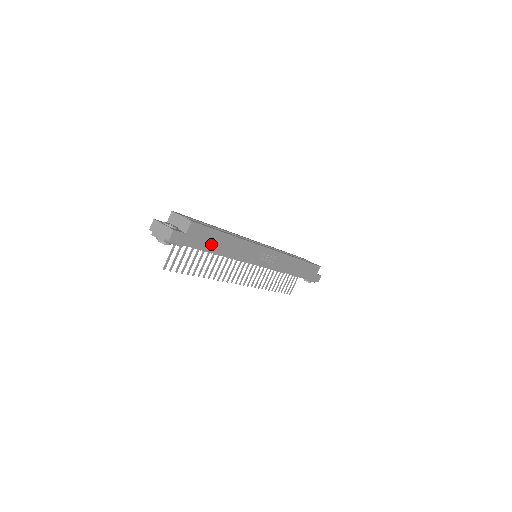
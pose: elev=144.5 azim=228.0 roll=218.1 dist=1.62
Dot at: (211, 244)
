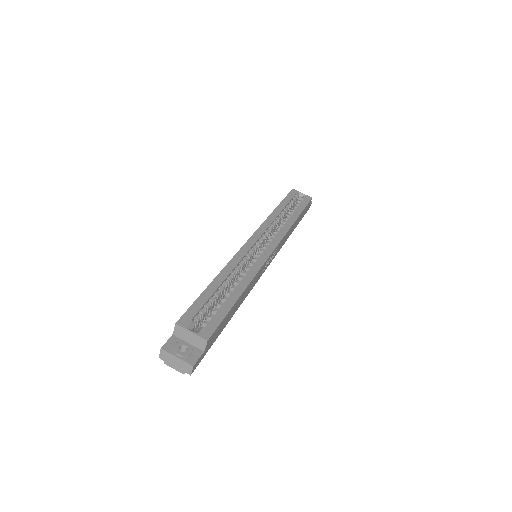
Dot at: (225, 323)
